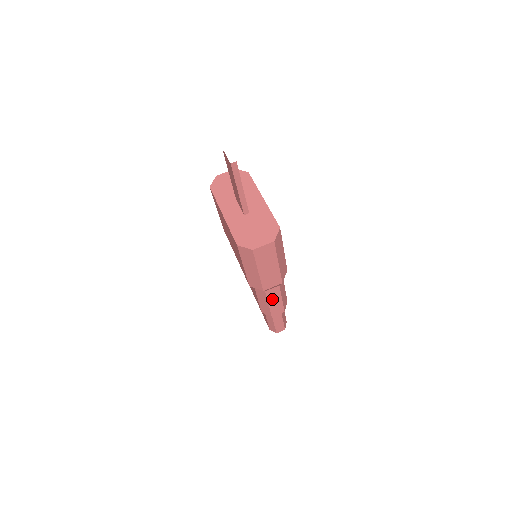
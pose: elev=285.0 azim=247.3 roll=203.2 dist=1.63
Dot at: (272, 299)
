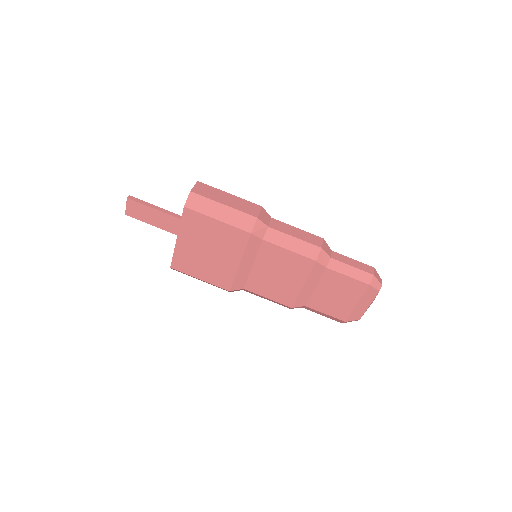
Dot at: (288, 232)
